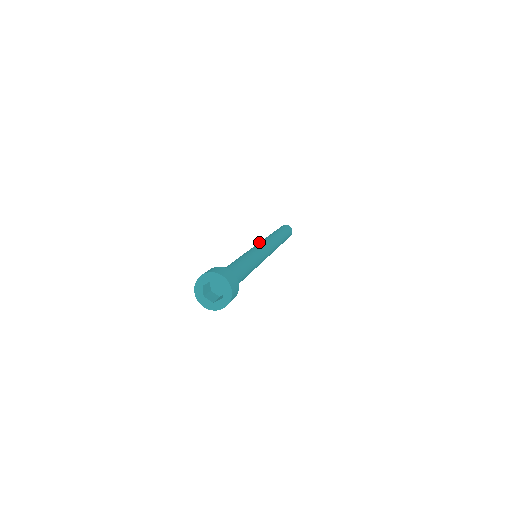
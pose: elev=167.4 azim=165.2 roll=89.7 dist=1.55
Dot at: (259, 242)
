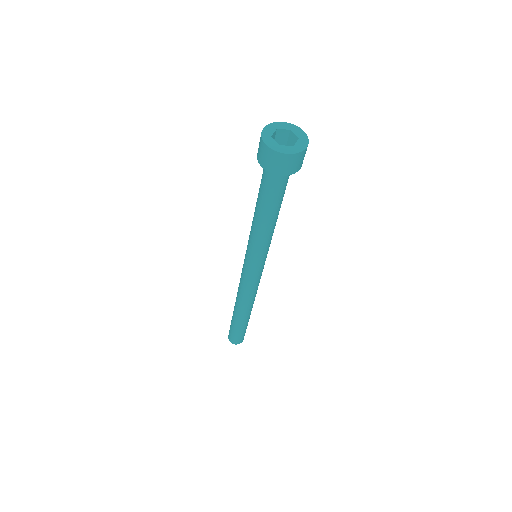
Dot at: occluded
